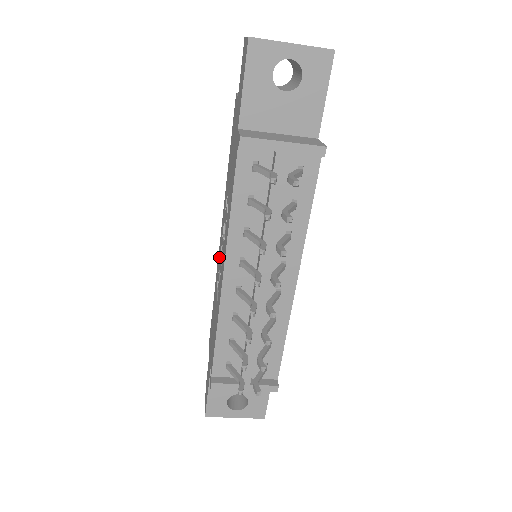
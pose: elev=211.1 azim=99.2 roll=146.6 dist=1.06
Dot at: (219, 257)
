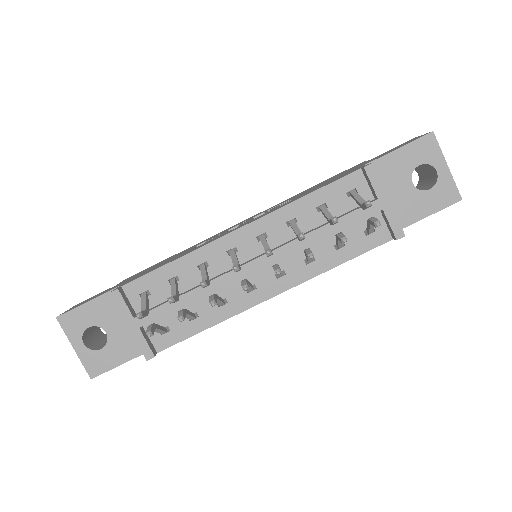
Dot at: (224, 231)
